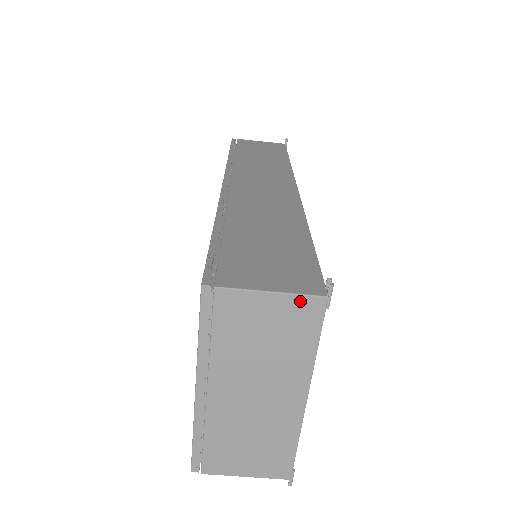
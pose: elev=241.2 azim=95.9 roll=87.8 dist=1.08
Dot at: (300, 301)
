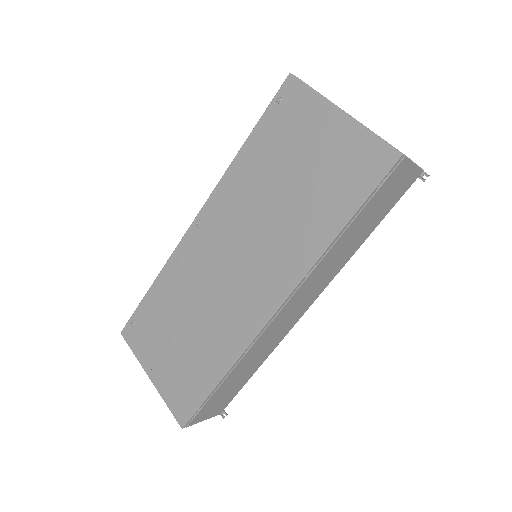
Dot at: occluded
